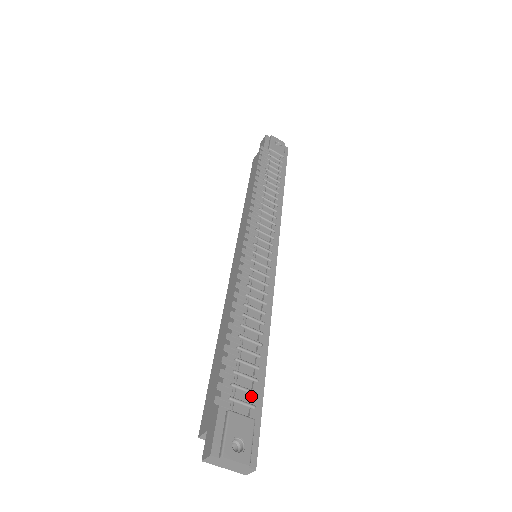
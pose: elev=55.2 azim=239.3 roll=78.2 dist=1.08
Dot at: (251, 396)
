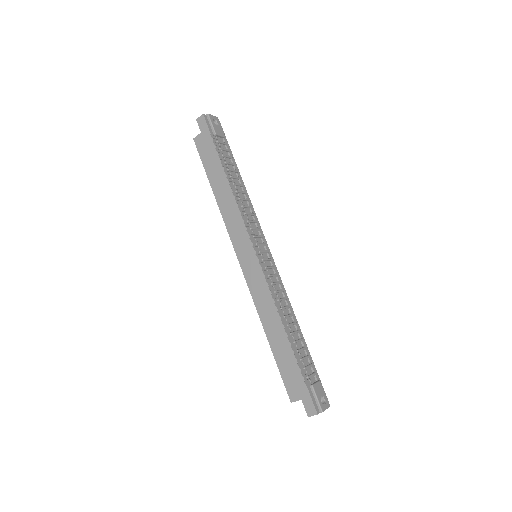
Dot at: (312, 368)
